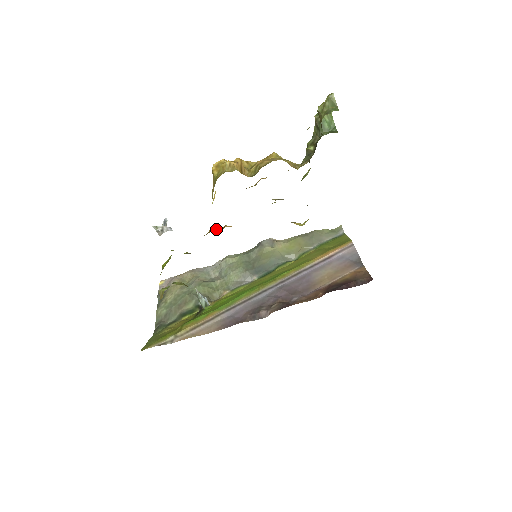
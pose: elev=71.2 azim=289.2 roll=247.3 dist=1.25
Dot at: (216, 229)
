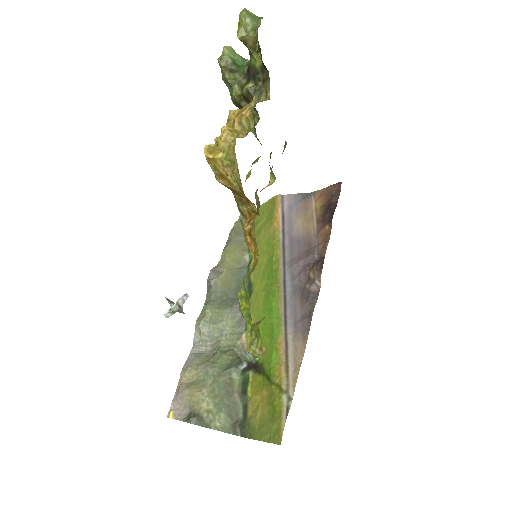
Dot at: (252, 222)
